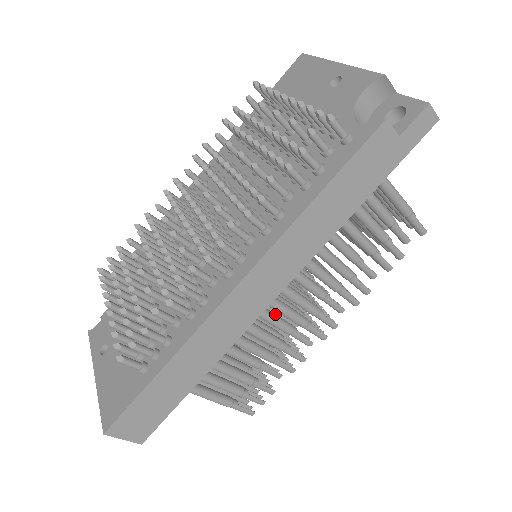
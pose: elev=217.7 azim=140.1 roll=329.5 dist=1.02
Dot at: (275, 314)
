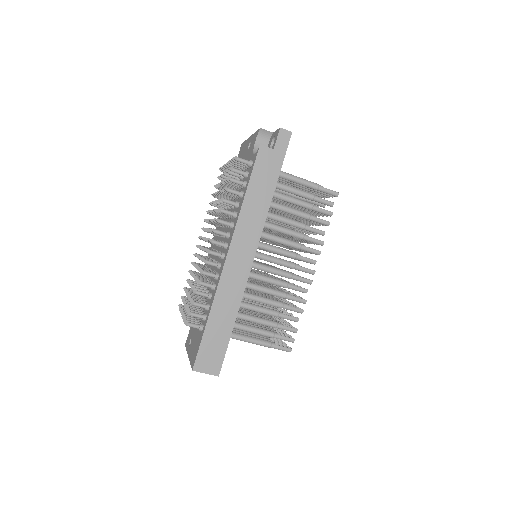
Dot at: (270, 277)
